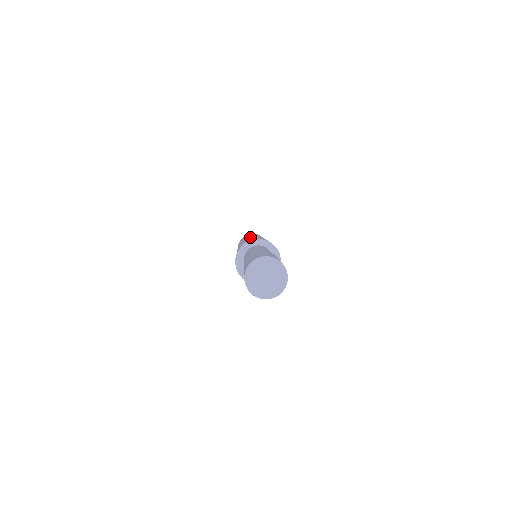
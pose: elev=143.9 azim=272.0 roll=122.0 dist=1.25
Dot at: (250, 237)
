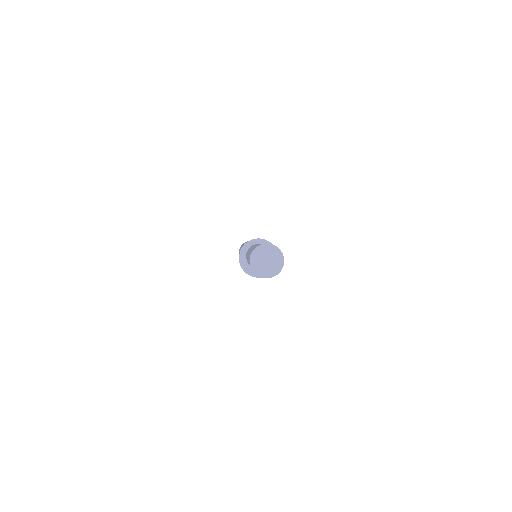
Dot at: occluded
